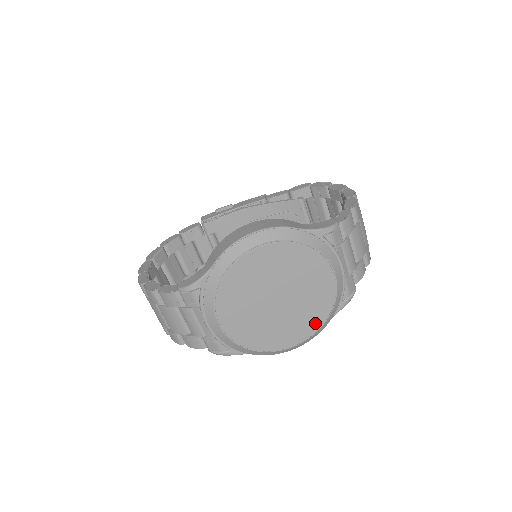
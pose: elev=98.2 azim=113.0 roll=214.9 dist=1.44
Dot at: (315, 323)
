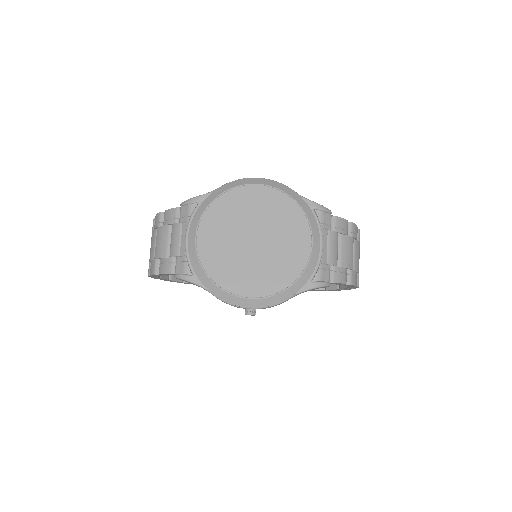
Dot at: (278, 283)
